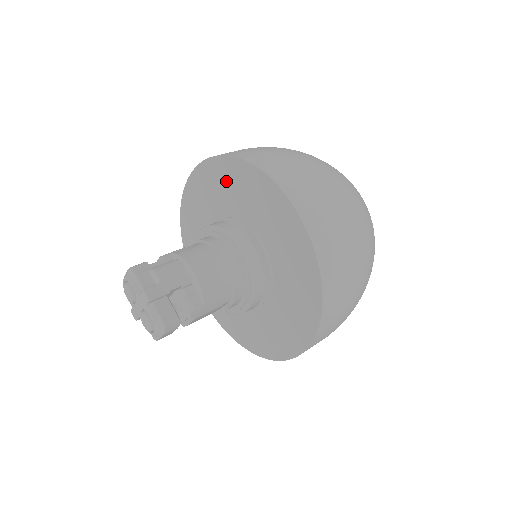
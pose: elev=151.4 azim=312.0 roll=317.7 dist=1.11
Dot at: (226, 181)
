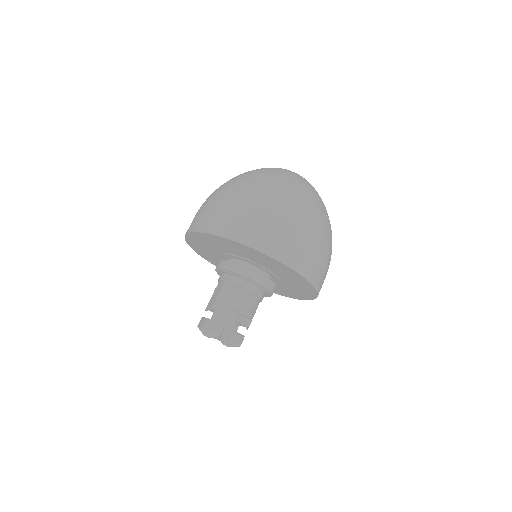
Dot at: (225, 244)
